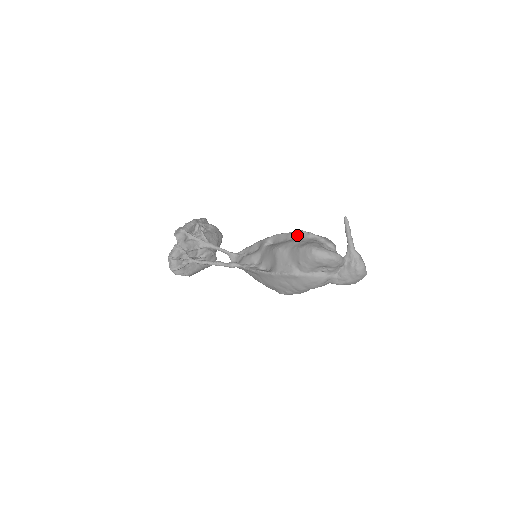
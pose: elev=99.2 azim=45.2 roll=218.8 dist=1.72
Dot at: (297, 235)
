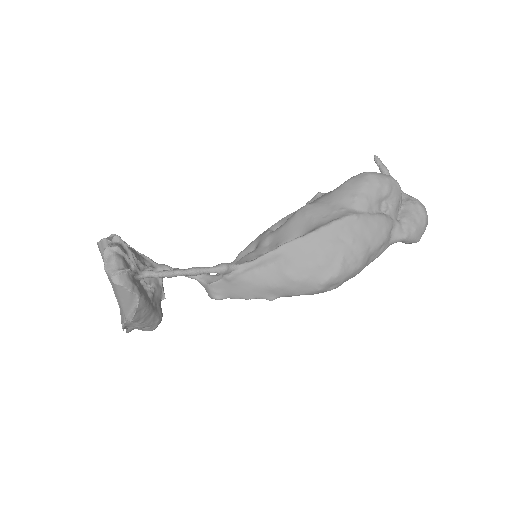
Dot at: occluded
